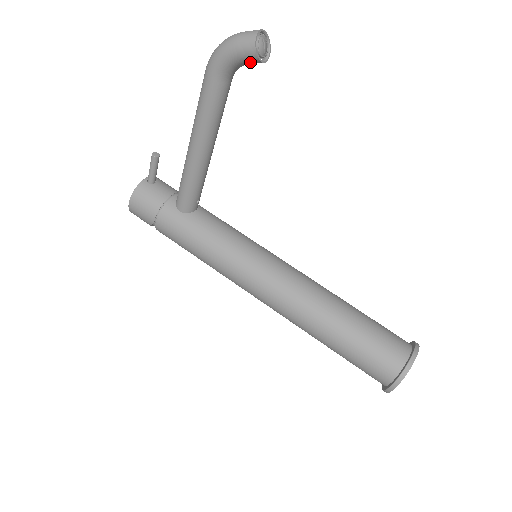
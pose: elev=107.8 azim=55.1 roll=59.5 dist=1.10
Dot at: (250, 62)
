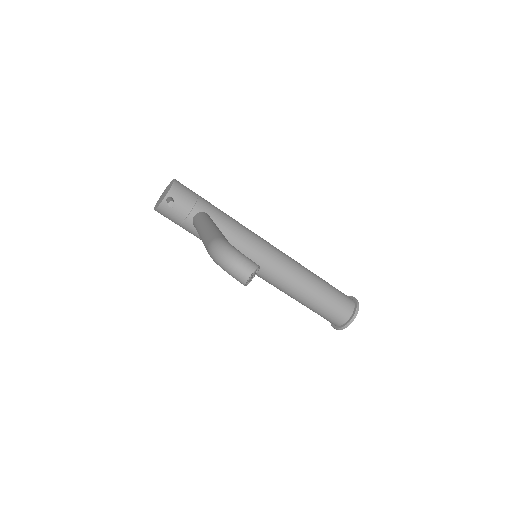
Dot at: occluded
